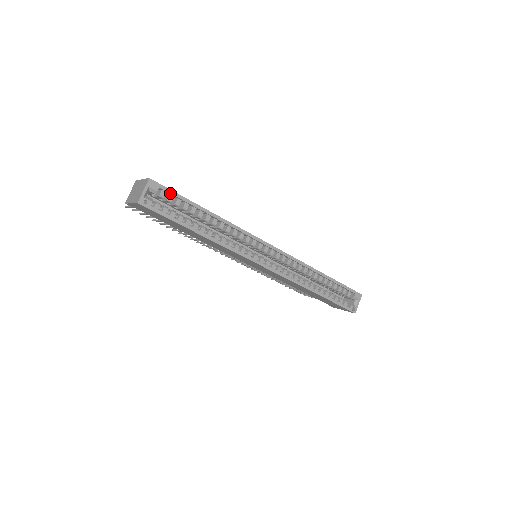
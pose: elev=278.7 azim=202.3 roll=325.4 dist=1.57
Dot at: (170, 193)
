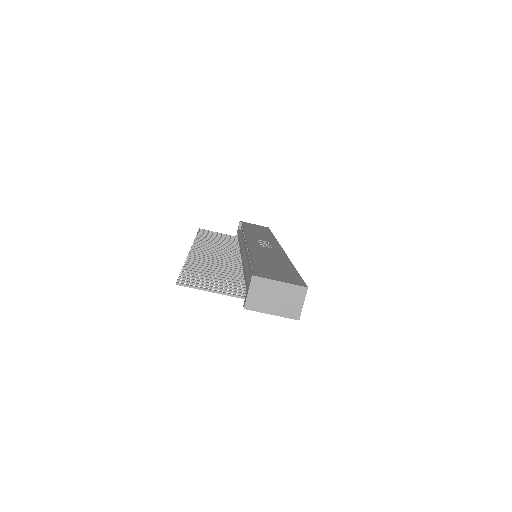
Dot at: occluded
